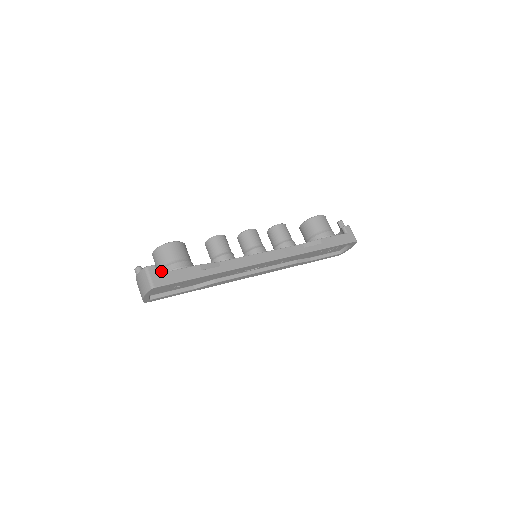
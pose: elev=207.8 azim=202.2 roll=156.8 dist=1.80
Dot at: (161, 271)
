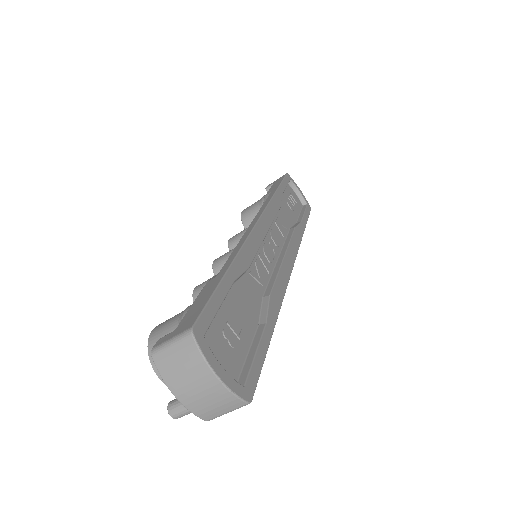
Dot at: occluded
